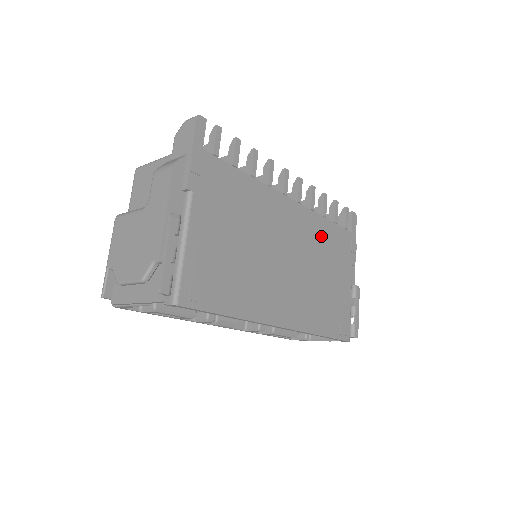
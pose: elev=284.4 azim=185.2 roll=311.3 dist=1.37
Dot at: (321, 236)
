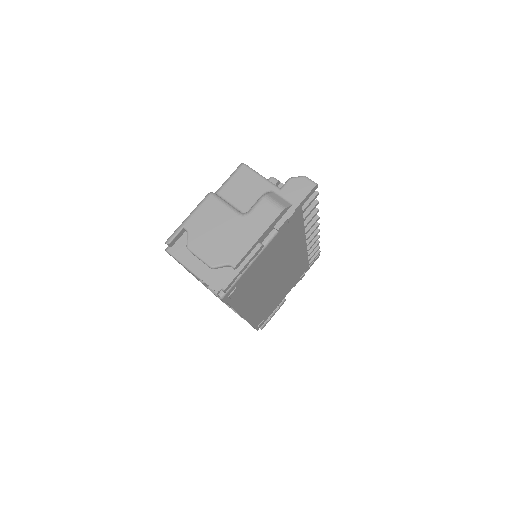
Dot at: (298, 267)
